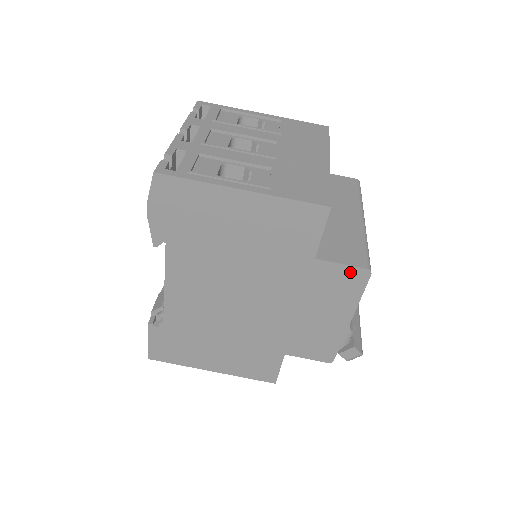
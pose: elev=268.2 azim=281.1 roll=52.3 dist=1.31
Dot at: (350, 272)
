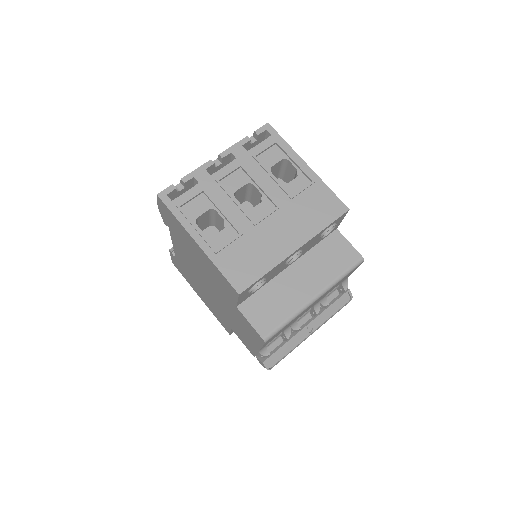
Dot at: (254, 331)
